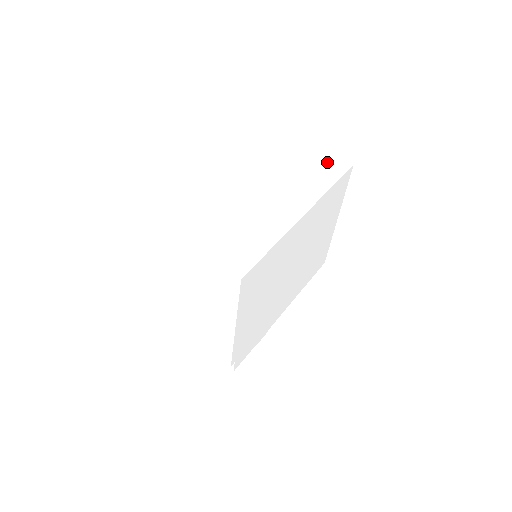
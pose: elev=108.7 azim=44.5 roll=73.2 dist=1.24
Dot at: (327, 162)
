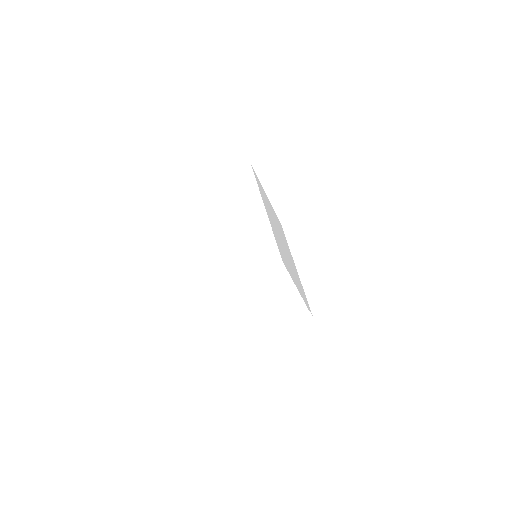
Dot at: (238, 175)
